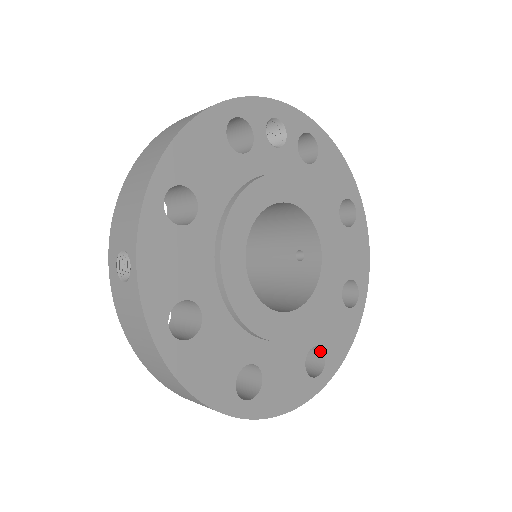
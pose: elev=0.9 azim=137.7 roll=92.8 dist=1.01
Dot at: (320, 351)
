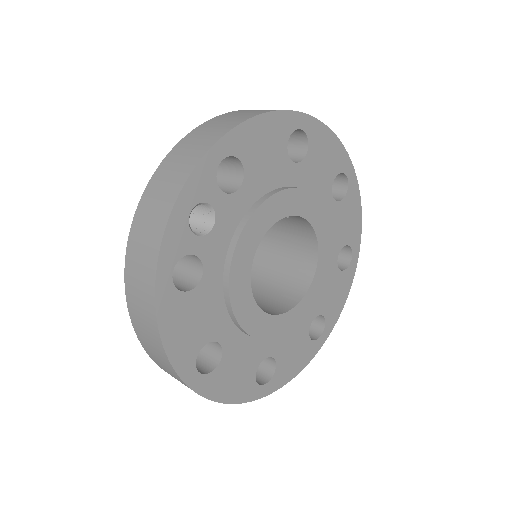
Dot at: (343, 245)
